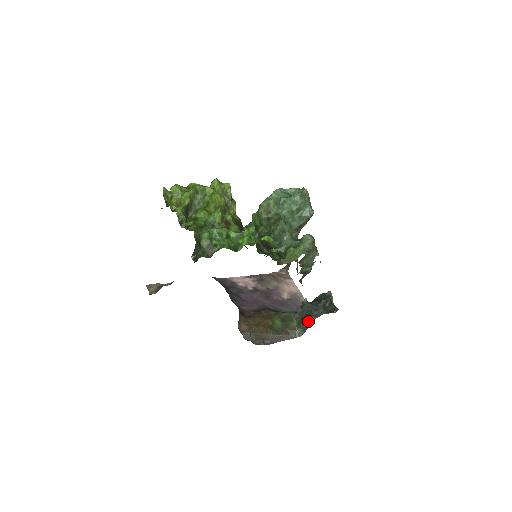
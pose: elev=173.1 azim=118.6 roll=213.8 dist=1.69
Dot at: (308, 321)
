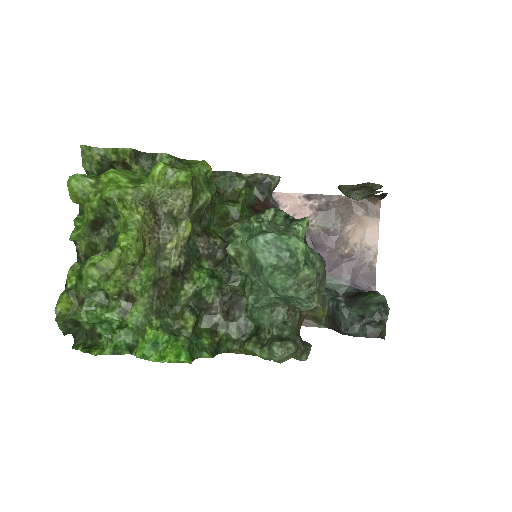
Dot at: (336, 328)
